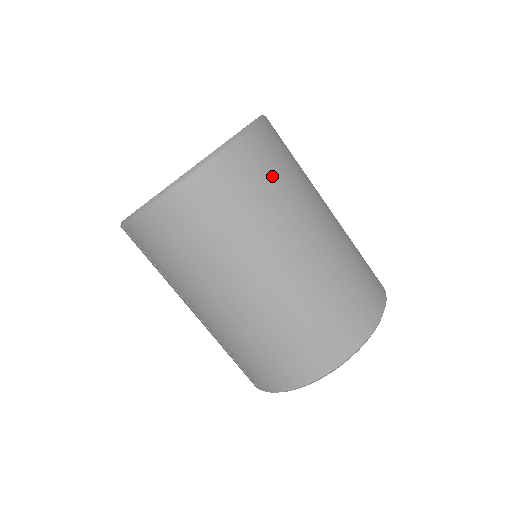
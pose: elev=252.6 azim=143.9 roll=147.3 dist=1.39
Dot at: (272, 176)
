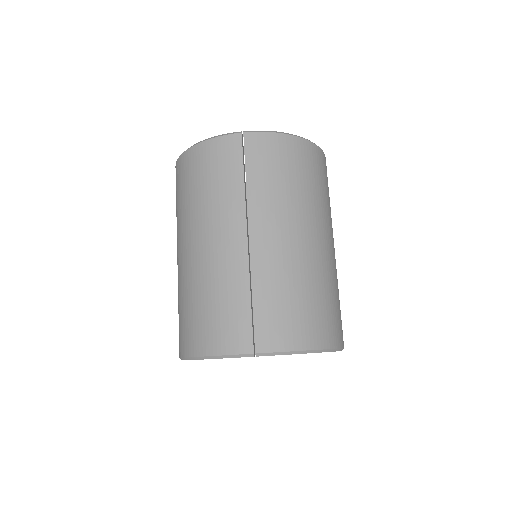
Dot at: occluded
